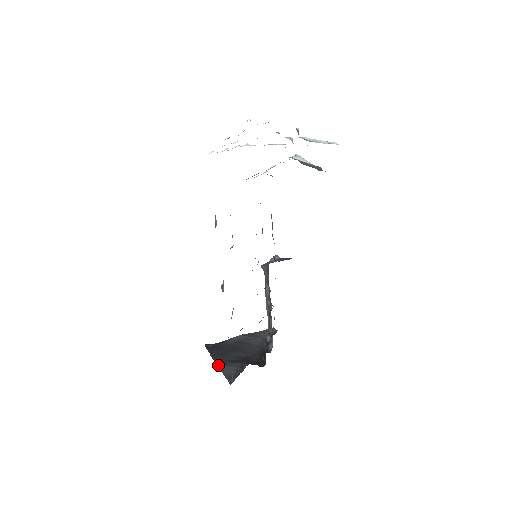
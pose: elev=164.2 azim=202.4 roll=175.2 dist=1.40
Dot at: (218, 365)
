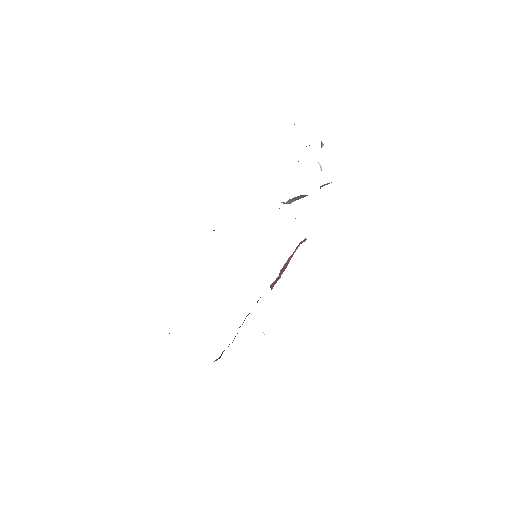
Dot at: occluded
